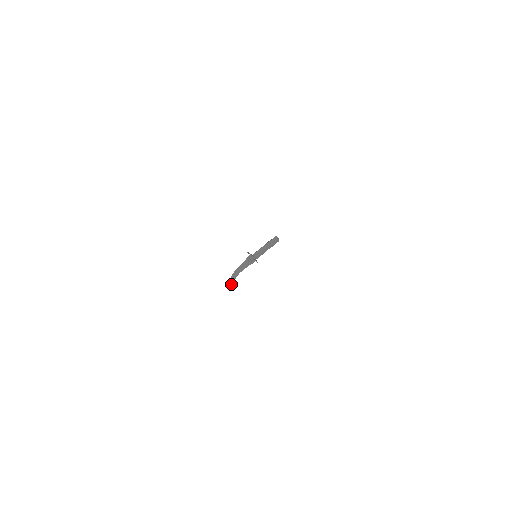
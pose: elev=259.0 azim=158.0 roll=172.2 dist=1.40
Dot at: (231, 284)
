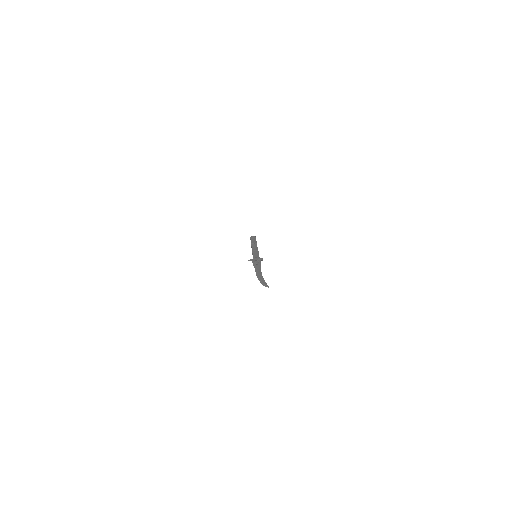
Dot at: occluded
